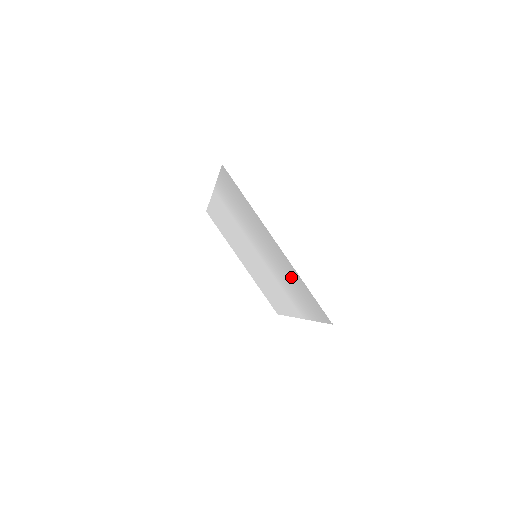
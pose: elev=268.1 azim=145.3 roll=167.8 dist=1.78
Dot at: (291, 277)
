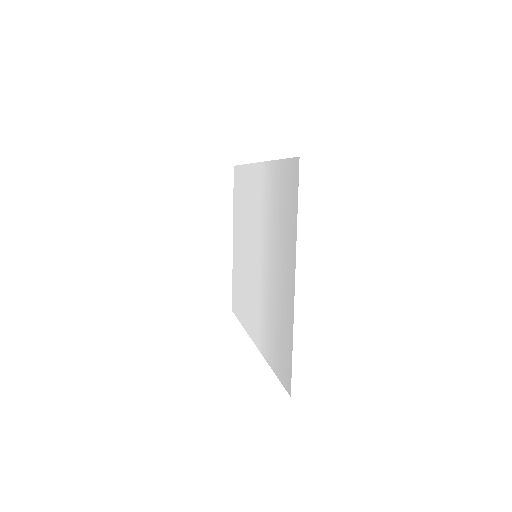
Dot at: (281, 316)
